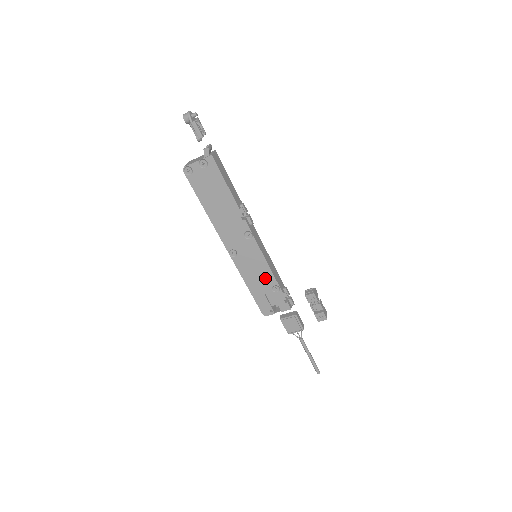
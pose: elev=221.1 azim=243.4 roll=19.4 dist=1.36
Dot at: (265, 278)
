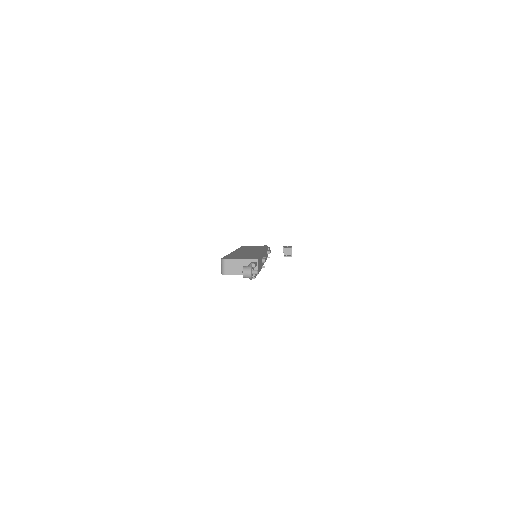
Dot at: occluded
